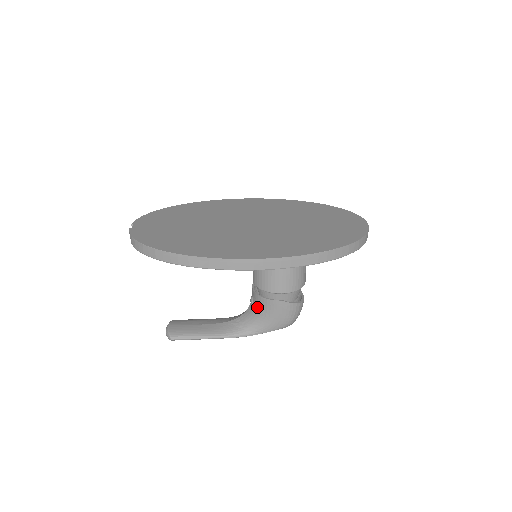
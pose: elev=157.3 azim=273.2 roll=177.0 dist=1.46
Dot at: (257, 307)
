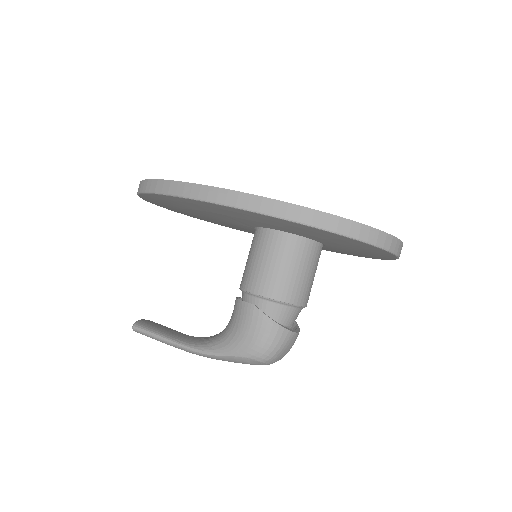
Dot at: (231, 317)
